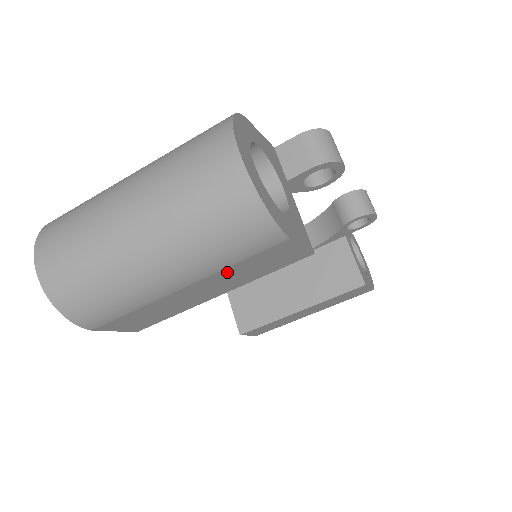
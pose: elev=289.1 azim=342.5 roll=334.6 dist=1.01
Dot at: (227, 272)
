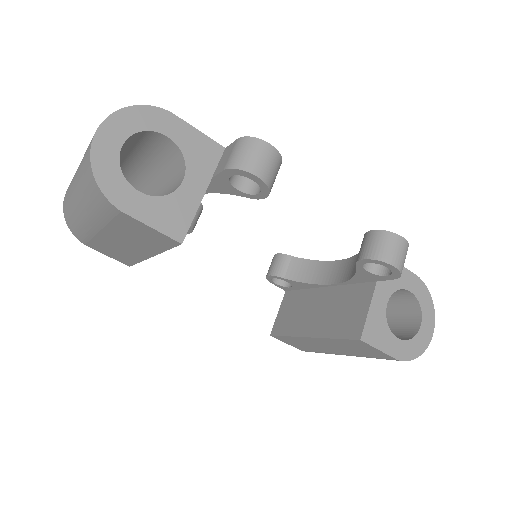
Dot at: (116, 229)
